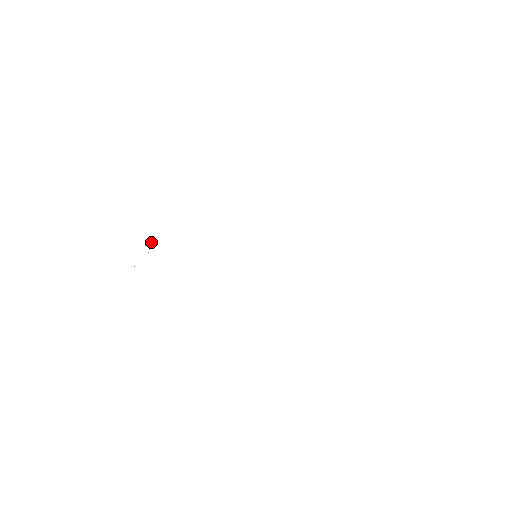
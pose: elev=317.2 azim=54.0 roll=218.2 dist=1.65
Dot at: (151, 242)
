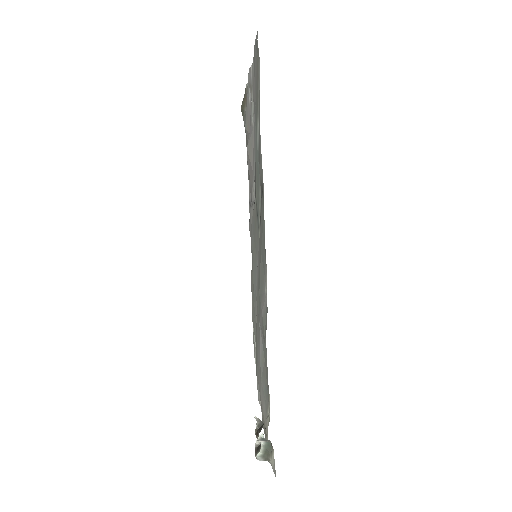
Dot at: occluded
